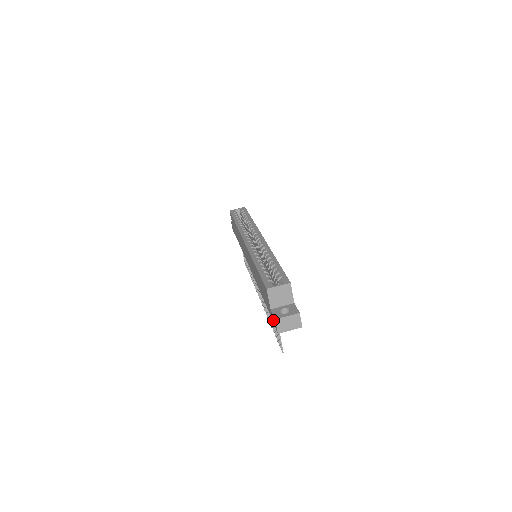
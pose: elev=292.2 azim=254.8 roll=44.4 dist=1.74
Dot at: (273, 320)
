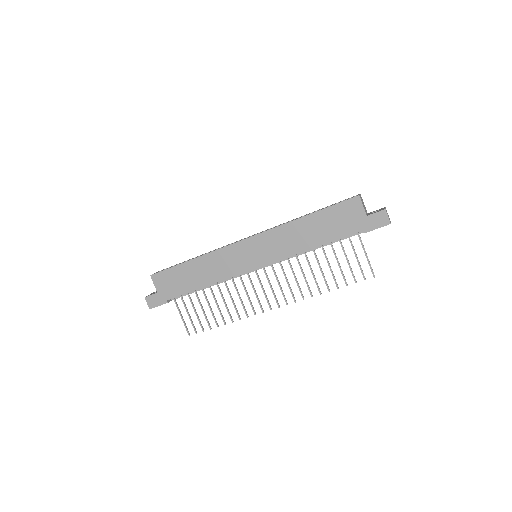
Dot at: (375, 222)
